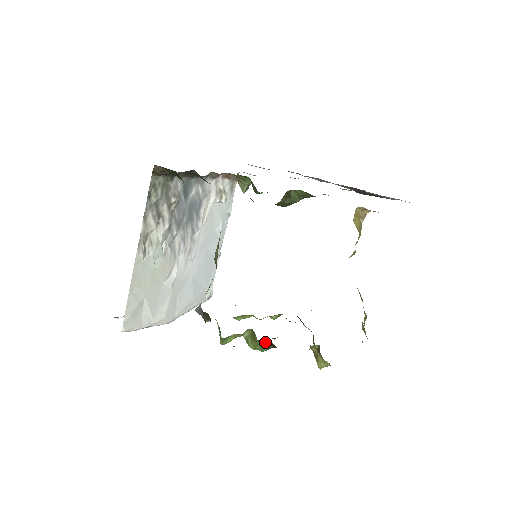
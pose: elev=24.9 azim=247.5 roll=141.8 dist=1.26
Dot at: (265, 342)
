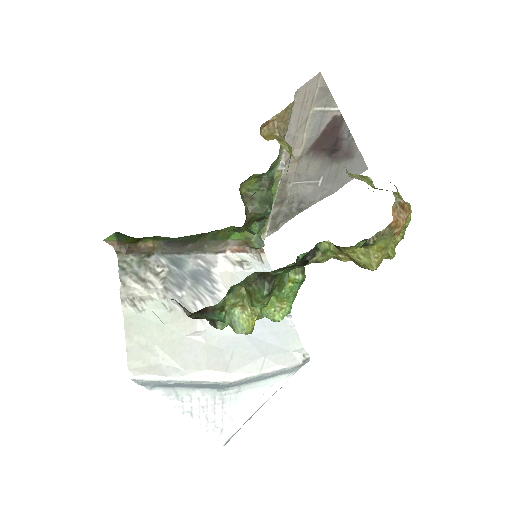
Dot at: (246, 278)
